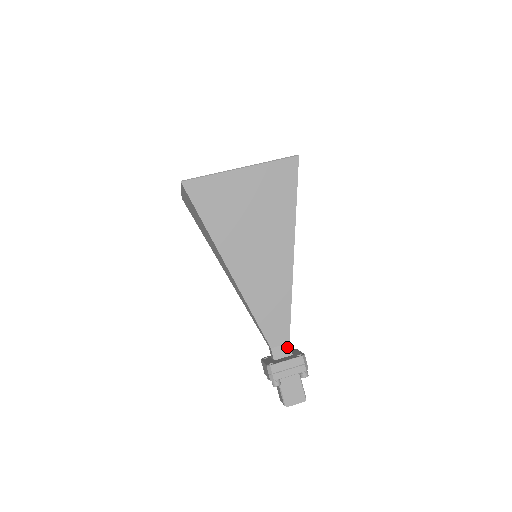
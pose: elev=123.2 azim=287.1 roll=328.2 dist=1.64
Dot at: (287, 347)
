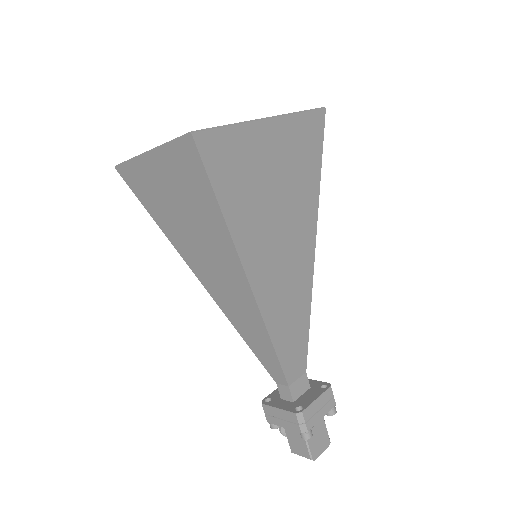
Dot at: (304, 379)
